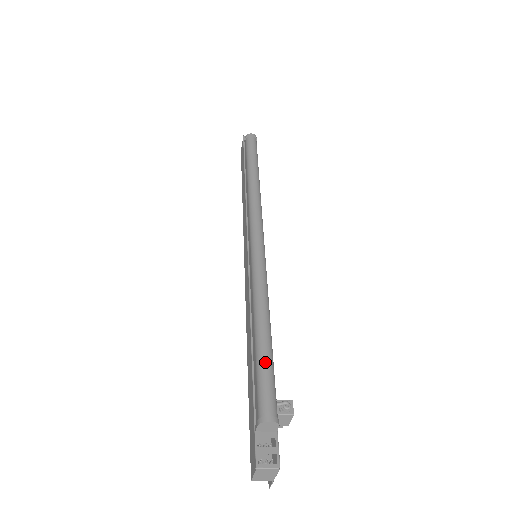
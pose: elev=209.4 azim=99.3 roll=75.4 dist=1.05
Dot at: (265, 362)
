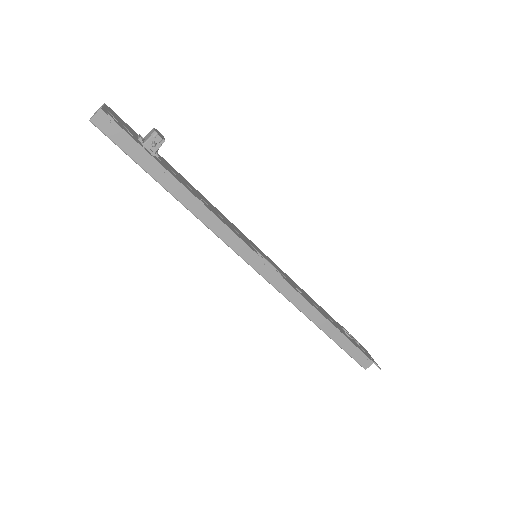
Dot at: occluded
